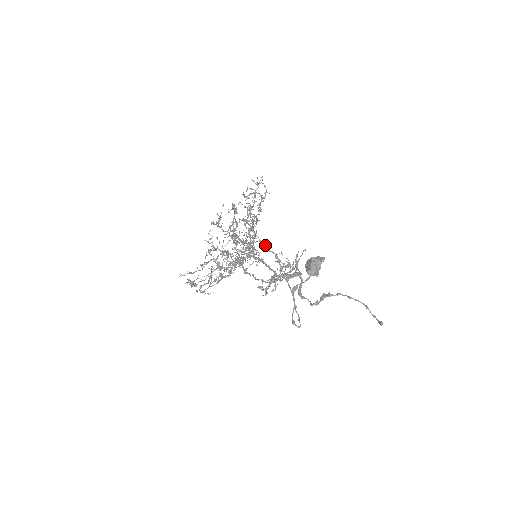
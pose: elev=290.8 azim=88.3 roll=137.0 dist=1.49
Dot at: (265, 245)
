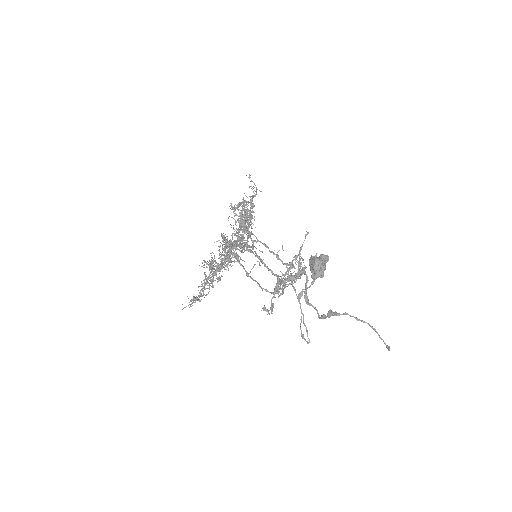
Dot at: (264, 245)
